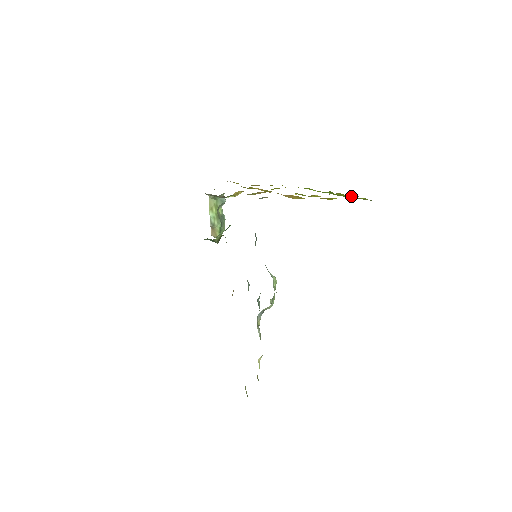
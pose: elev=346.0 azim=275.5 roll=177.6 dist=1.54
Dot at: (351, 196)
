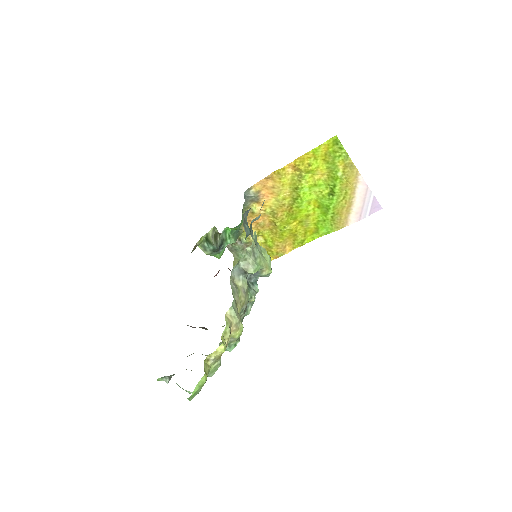
Dot at: (325, 155)
